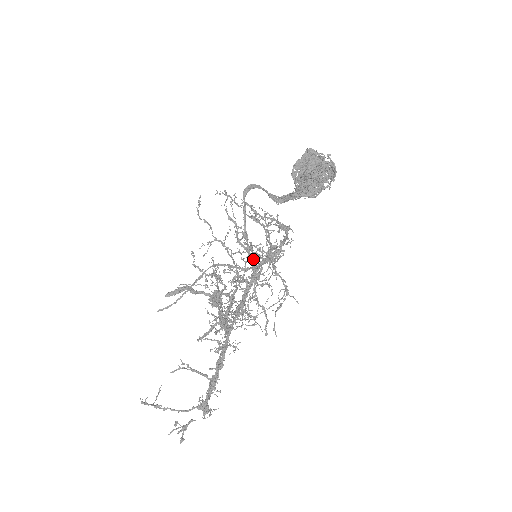
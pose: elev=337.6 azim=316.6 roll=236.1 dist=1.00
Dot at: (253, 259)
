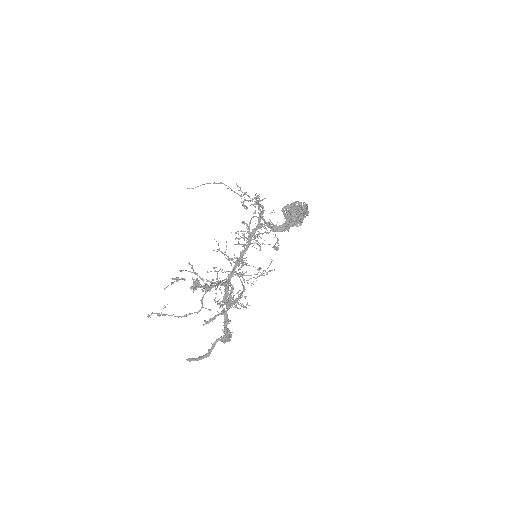
Dot at: occluded
